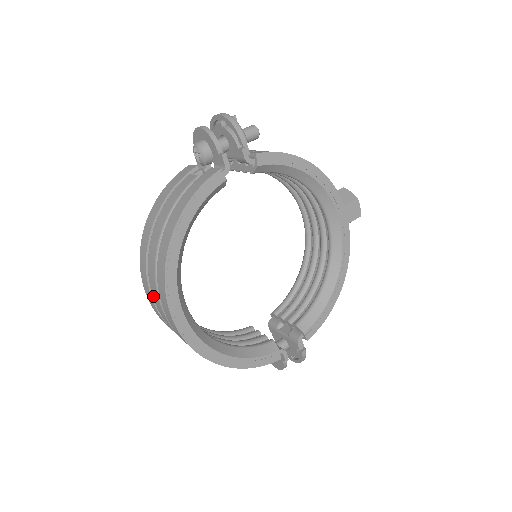
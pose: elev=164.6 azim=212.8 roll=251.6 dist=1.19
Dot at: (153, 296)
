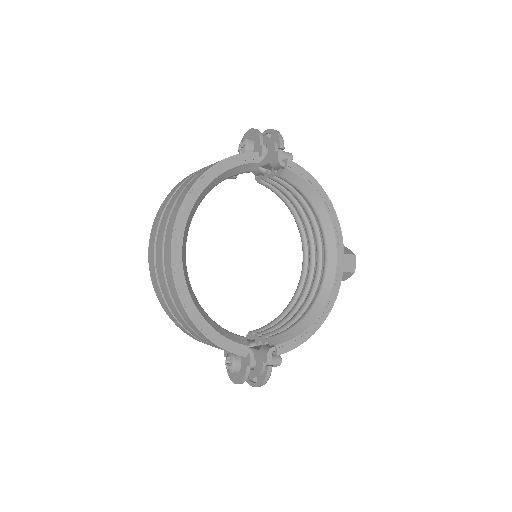
Dot at: (158, 235)
